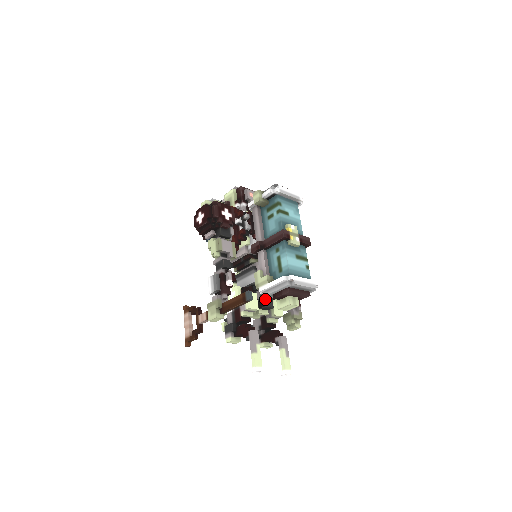
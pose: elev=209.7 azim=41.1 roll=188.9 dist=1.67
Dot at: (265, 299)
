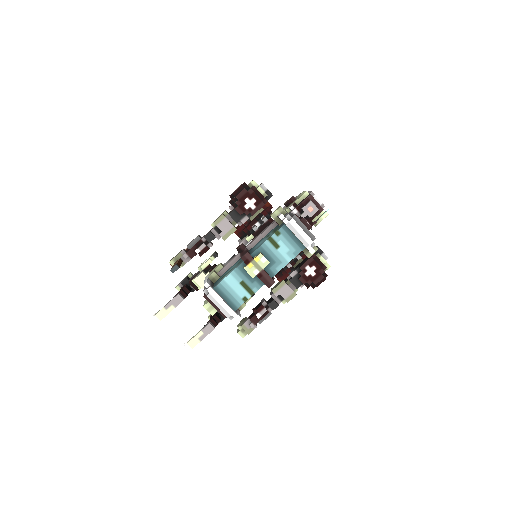
Dot at: occluded
